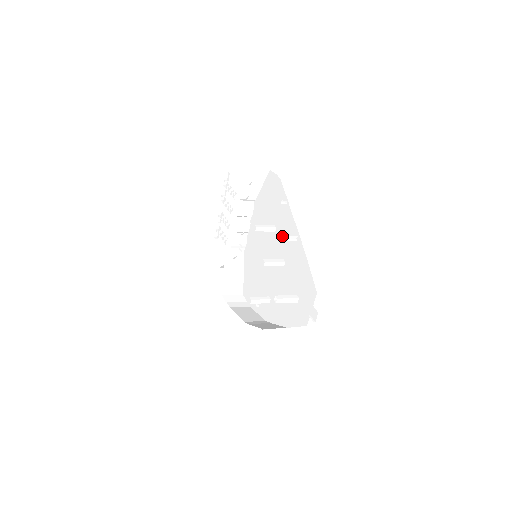
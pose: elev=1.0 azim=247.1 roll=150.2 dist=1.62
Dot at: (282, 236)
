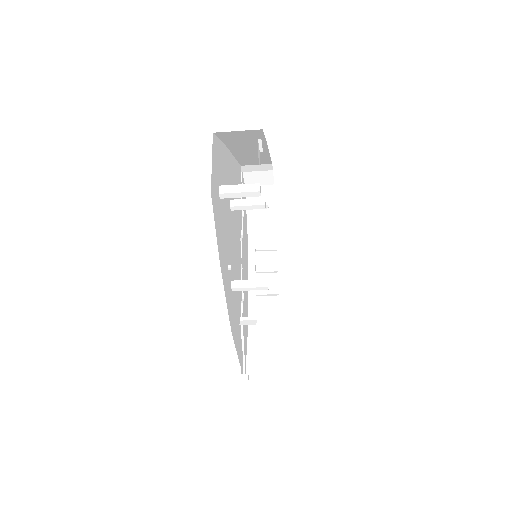
Dot at: occluded
